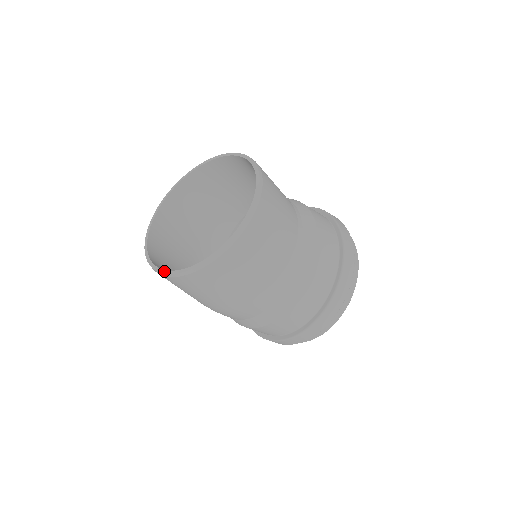
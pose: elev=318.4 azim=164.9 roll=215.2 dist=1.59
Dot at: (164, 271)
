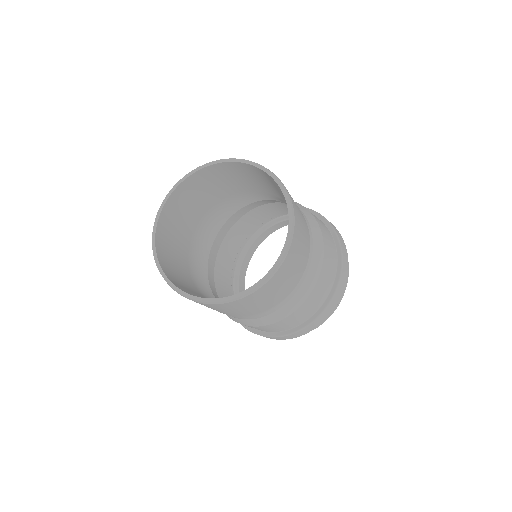
Dot at: (159, 265)
